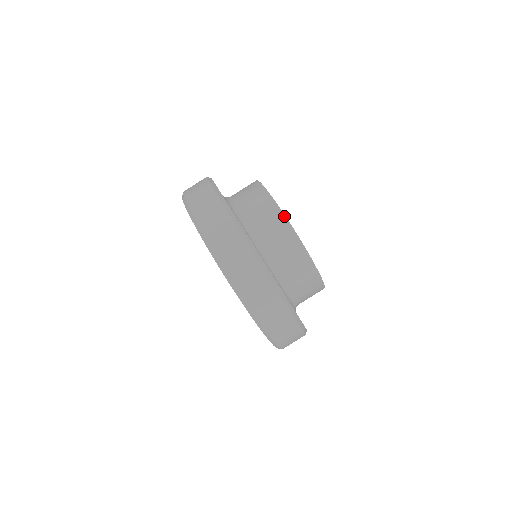
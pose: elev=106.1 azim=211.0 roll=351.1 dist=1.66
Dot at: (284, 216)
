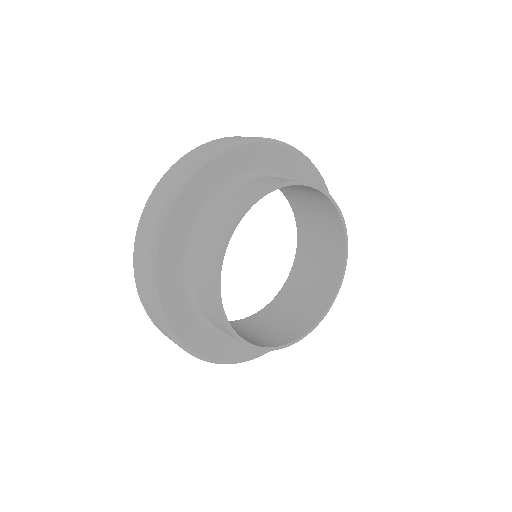
Dot at: (225, 324)
